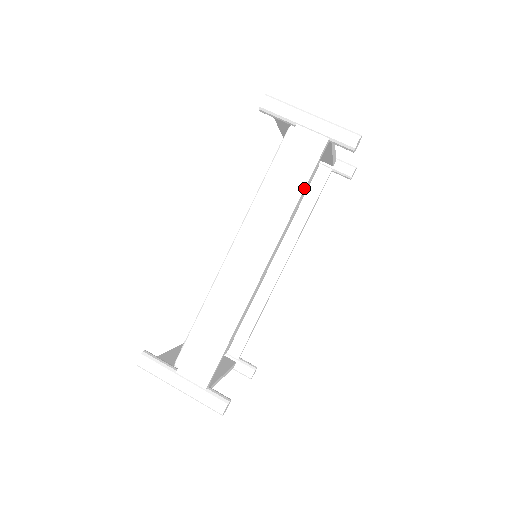
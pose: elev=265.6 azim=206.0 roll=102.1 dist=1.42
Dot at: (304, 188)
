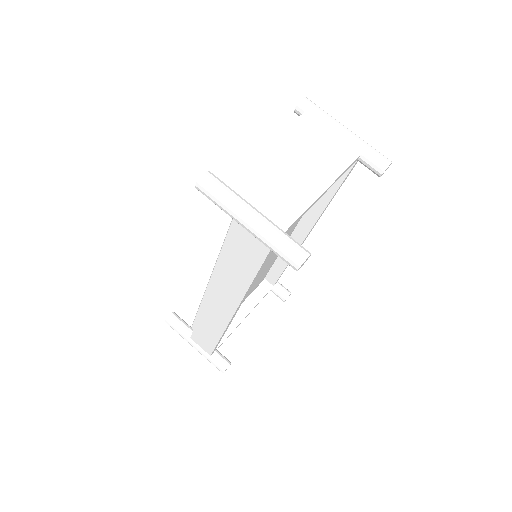
Dot at: (253, 279)
